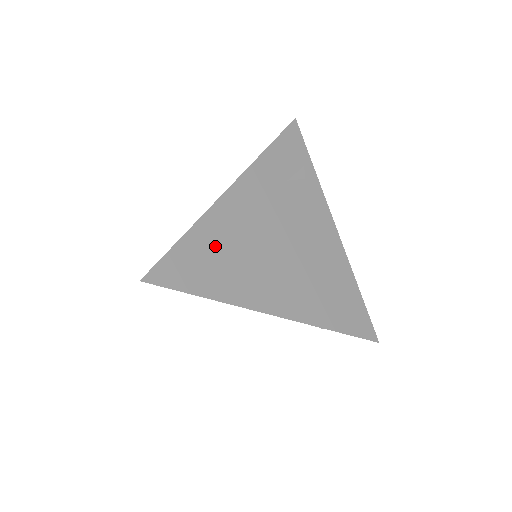
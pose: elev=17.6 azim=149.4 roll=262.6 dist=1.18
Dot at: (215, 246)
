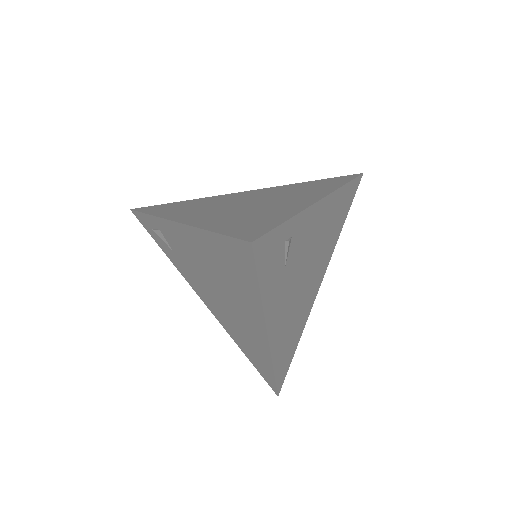
Dot at: (286, 346)
